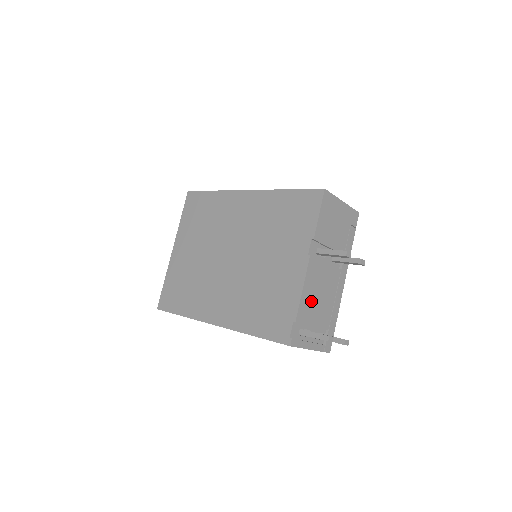
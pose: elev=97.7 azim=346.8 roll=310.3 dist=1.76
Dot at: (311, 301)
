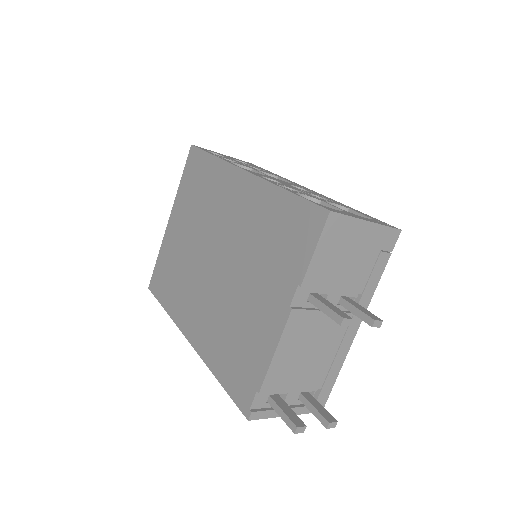
Dot at: (291, 363)
